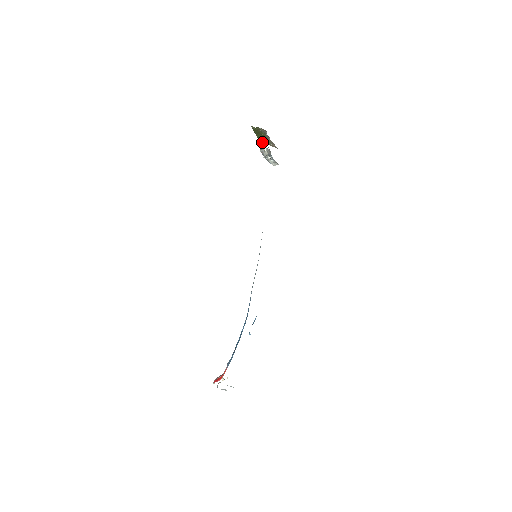
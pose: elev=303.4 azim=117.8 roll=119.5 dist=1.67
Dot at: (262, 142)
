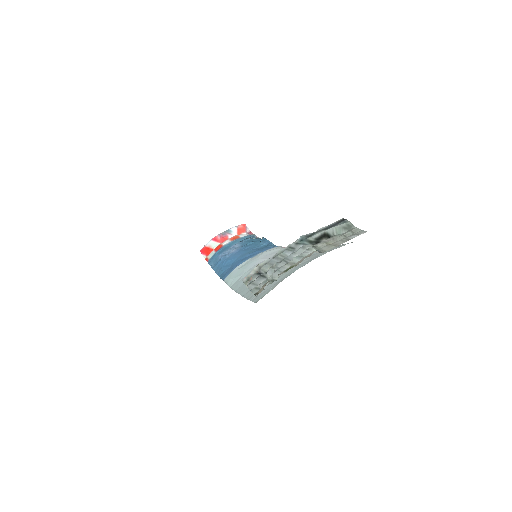
Dot at: occluded
